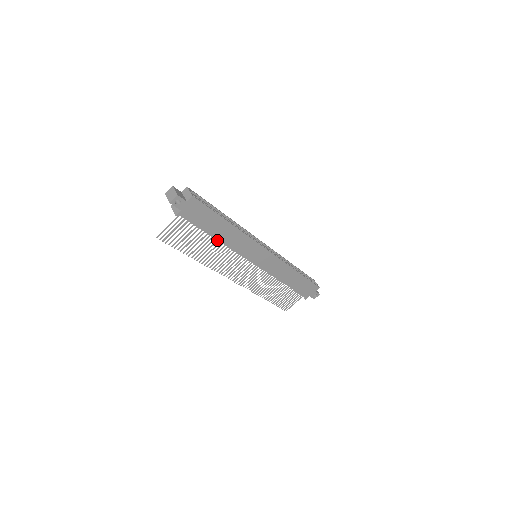
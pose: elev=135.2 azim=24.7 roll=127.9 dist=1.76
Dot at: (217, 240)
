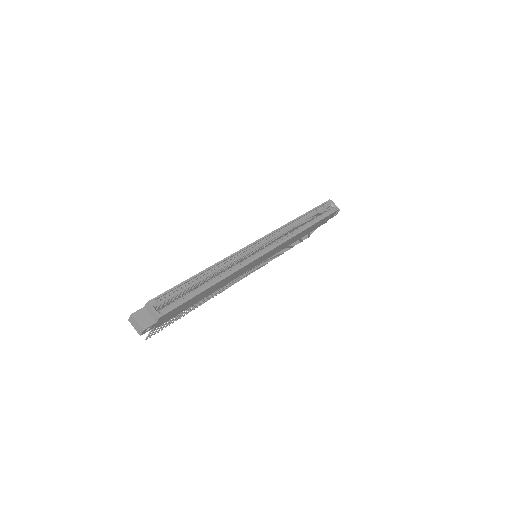
Dot at: (208, 295)
